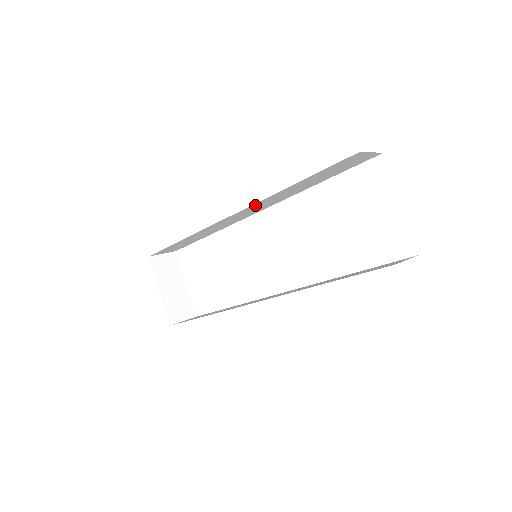
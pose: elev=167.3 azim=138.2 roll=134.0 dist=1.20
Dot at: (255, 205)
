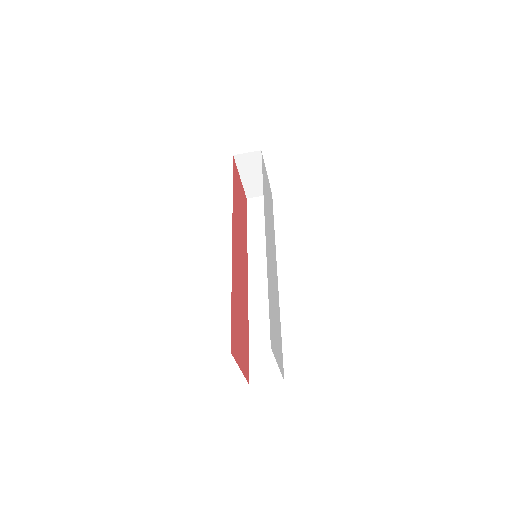
Dot at: (252, 259)
